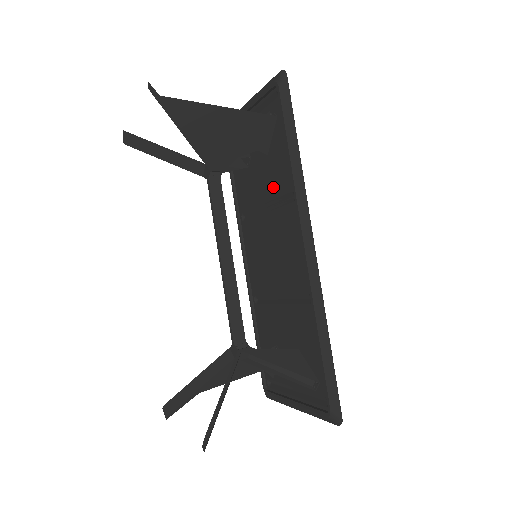
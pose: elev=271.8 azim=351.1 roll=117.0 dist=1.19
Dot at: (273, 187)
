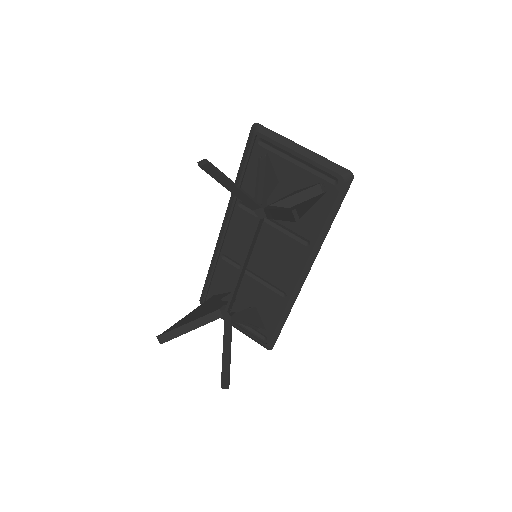
Dot at: occluded
